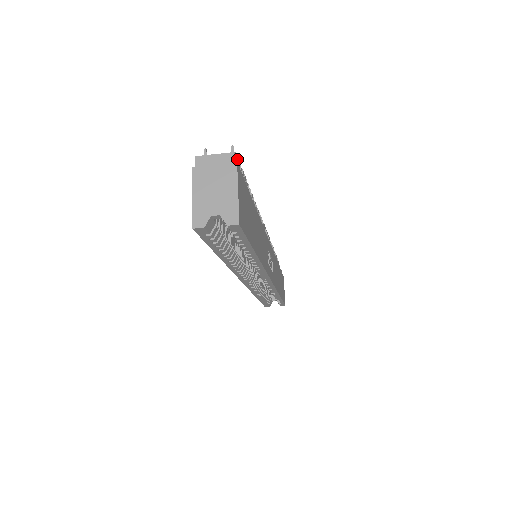
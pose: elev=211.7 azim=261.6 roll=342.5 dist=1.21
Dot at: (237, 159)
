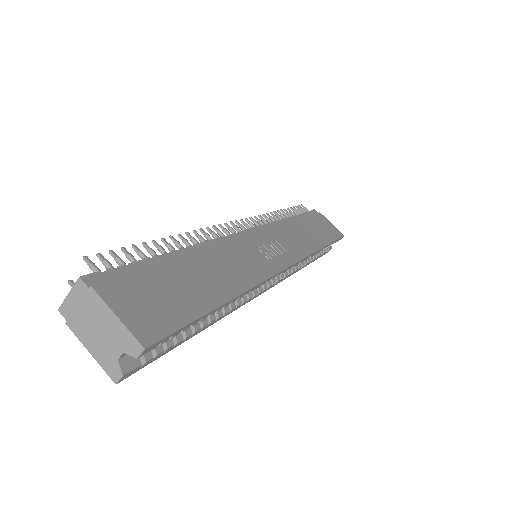
Dot at: (109, 252)
